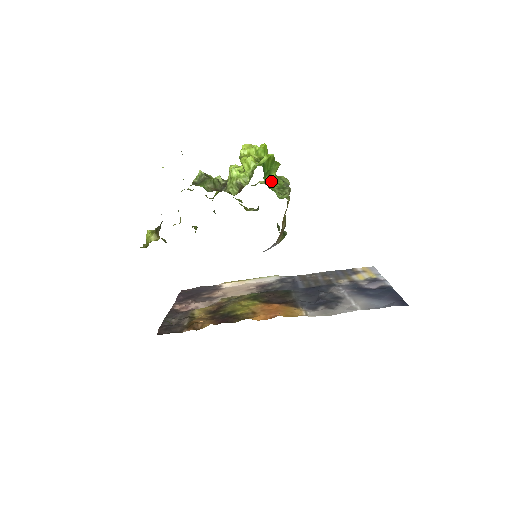
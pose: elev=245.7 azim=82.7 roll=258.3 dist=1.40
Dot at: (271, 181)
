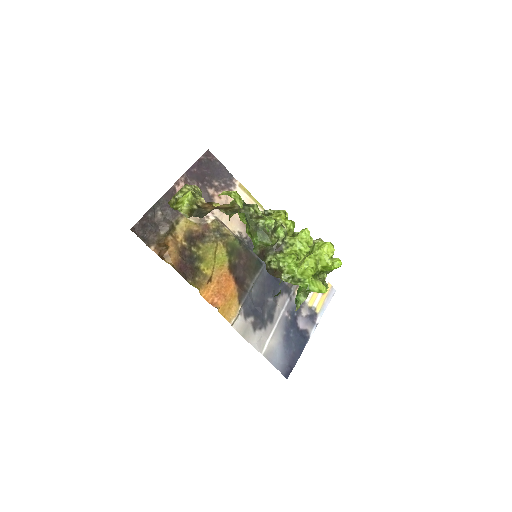
Dot at: occluded
